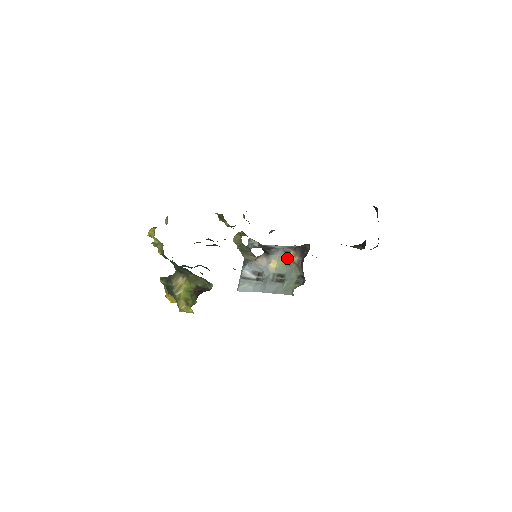
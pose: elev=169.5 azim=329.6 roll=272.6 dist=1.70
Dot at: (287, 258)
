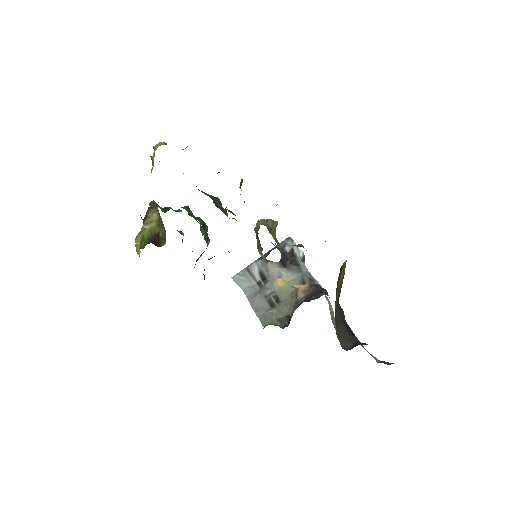
Dot at: (297, 287)
